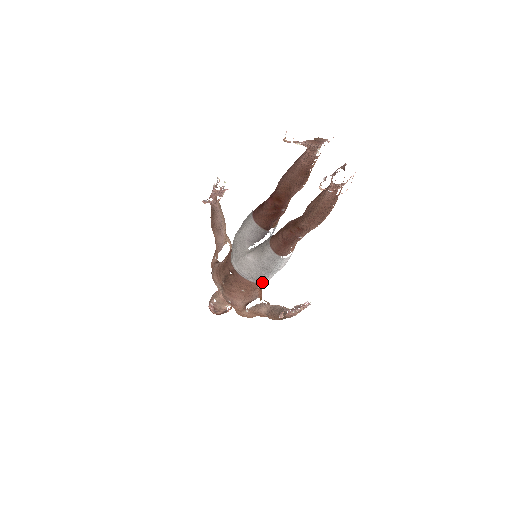
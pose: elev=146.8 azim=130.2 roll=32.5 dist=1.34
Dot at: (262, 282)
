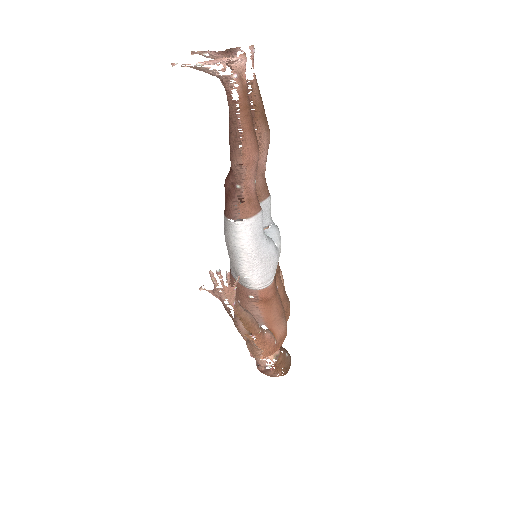
Dot at: (246, 283)
